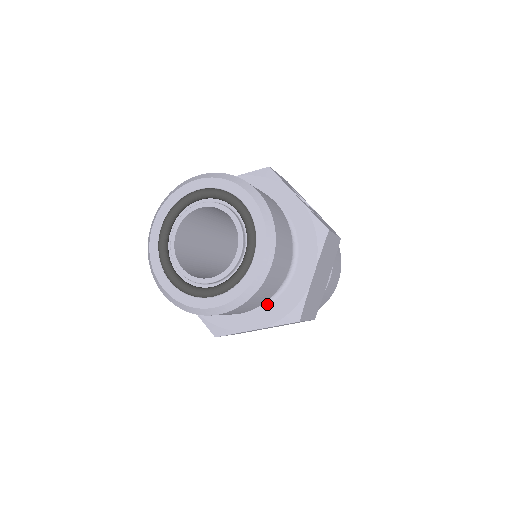
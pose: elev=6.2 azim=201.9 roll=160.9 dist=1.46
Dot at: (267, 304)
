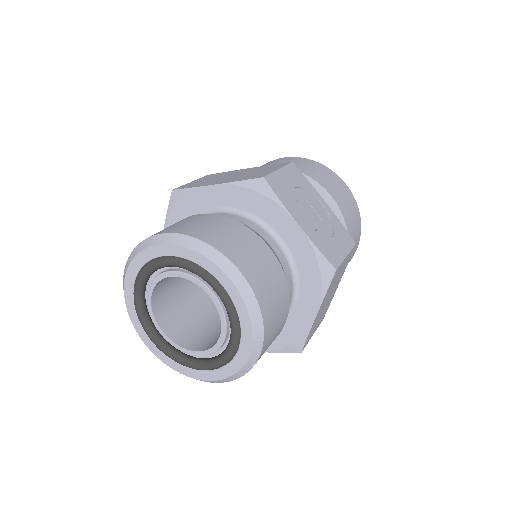
Dot at: occluded
